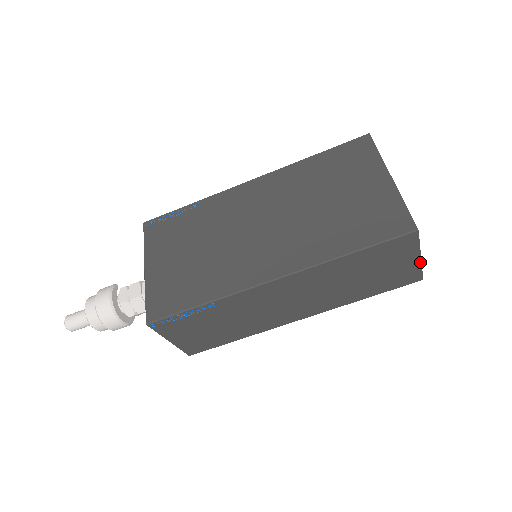
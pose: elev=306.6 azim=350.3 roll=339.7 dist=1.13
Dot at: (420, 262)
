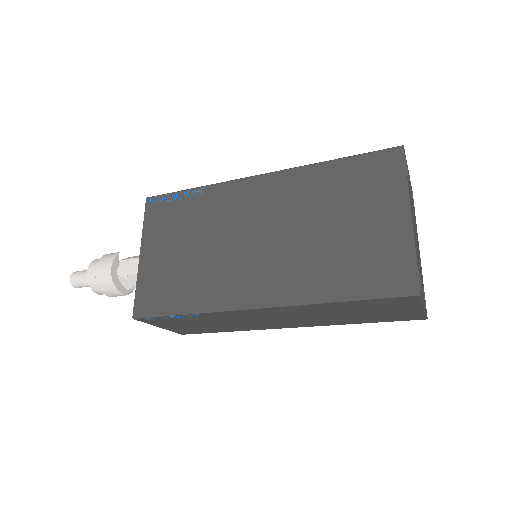
Dot at: (423, 310)
